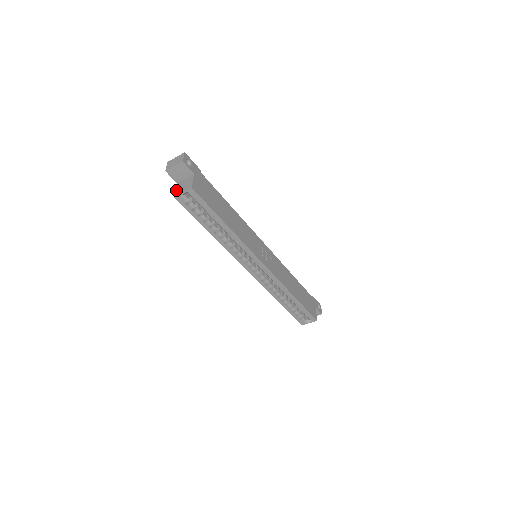
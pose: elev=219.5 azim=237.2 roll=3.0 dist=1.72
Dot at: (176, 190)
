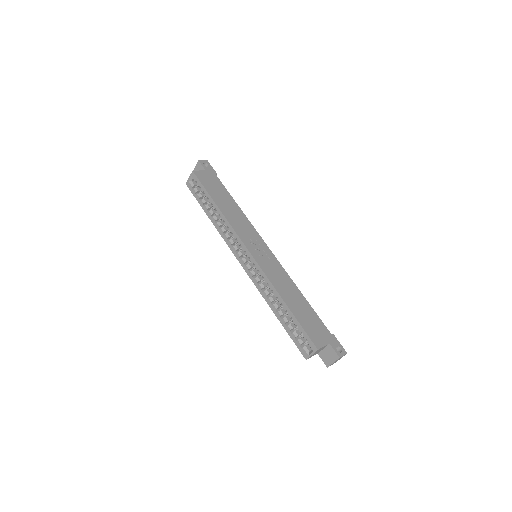
Dot at: occluded
